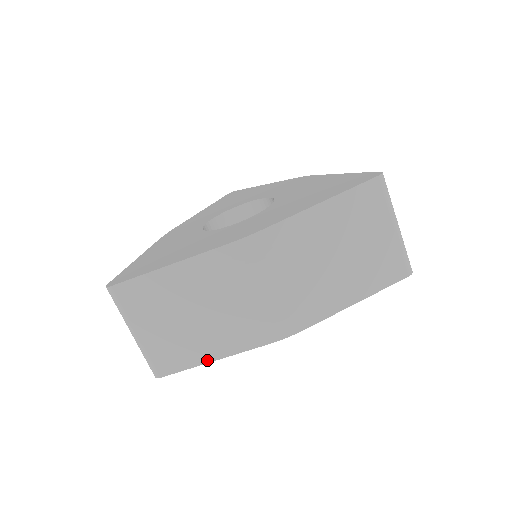
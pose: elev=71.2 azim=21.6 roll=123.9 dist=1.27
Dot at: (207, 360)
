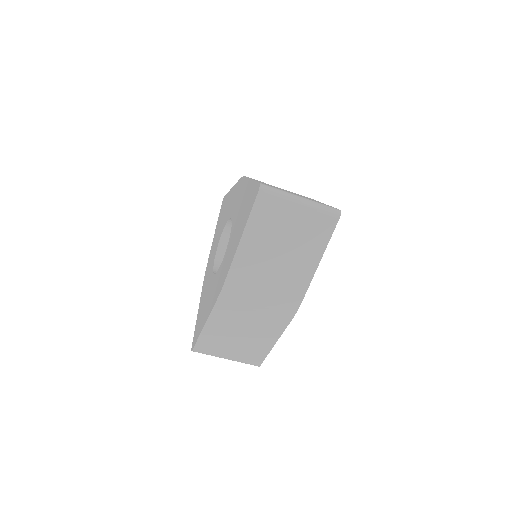
Dot at: (271, 346)
